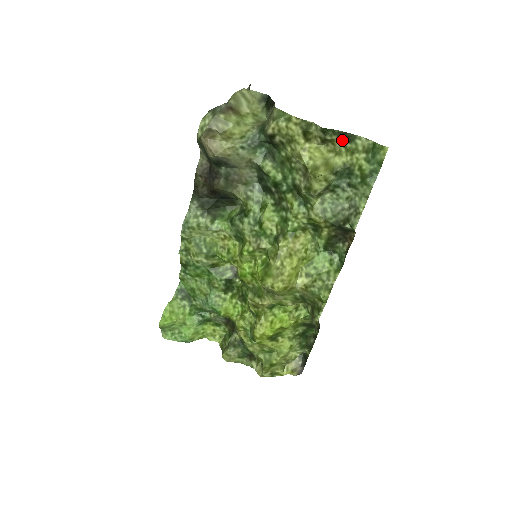
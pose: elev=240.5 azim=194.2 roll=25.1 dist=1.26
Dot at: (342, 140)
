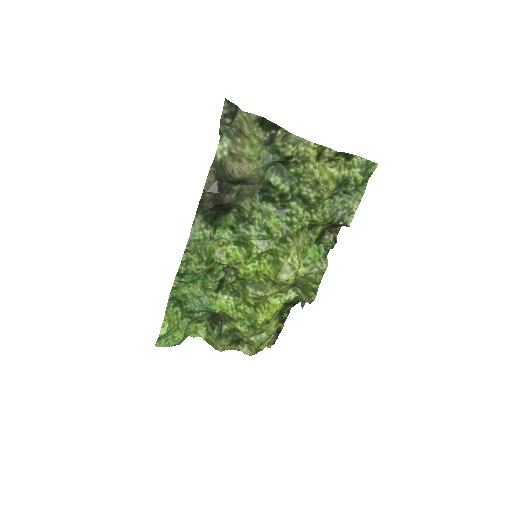
Dot at: (344, 159)
